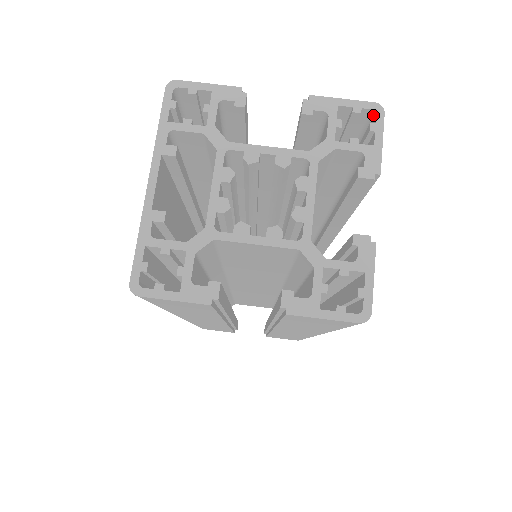
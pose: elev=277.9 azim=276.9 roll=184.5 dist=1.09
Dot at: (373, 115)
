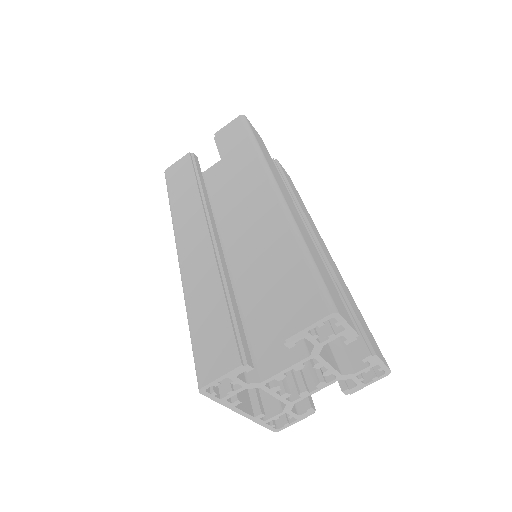
Dot at: (331, 314)
